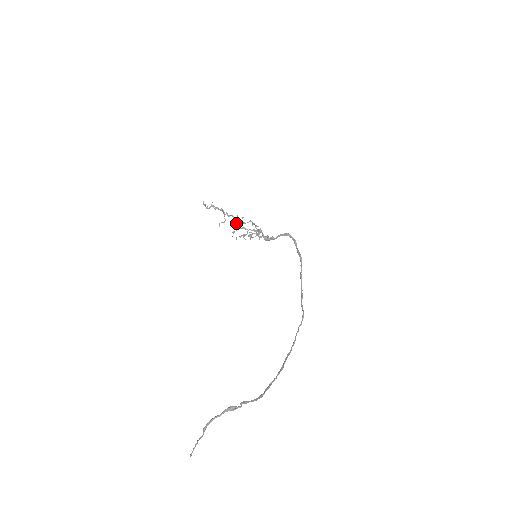
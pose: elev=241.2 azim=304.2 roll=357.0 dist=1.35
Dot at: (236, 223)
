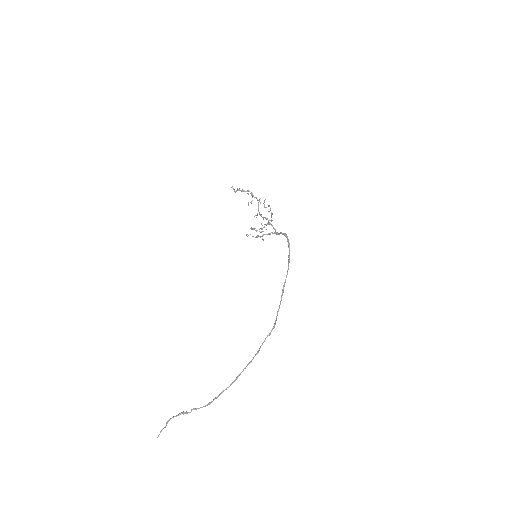
Dot at: (258, 207)
